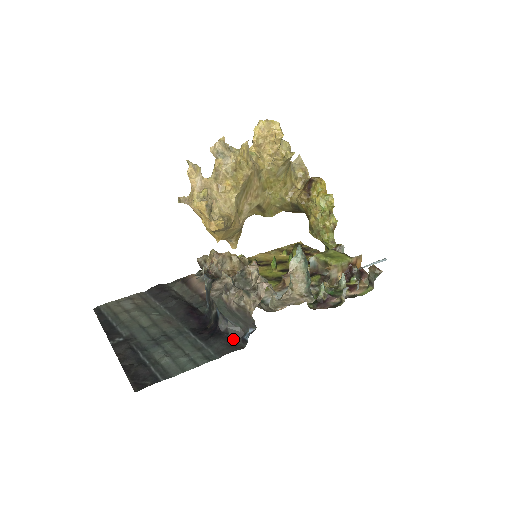
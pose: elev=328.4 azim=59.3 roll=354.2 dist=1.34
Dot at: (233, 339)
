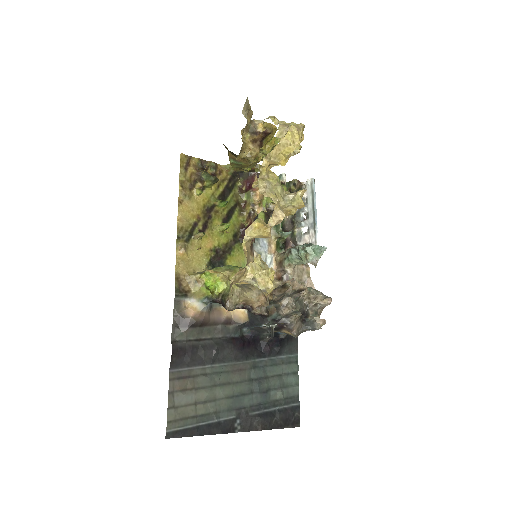
Dot at: occluded
